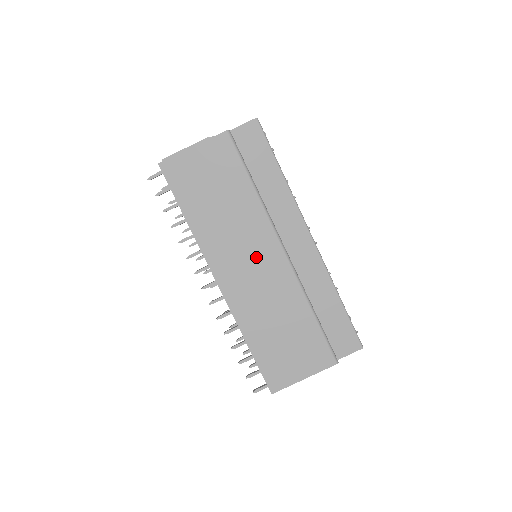
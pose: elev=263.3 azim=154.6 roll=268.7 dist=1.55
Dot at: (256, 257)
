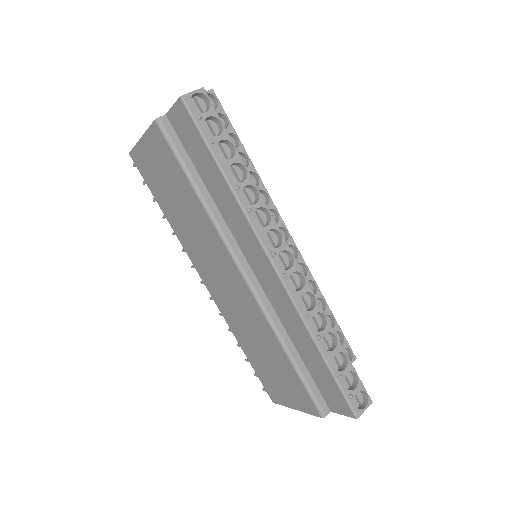
Dot at: (223, 274)
